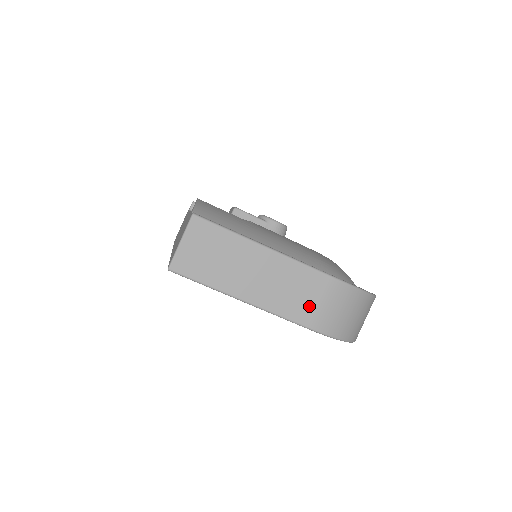
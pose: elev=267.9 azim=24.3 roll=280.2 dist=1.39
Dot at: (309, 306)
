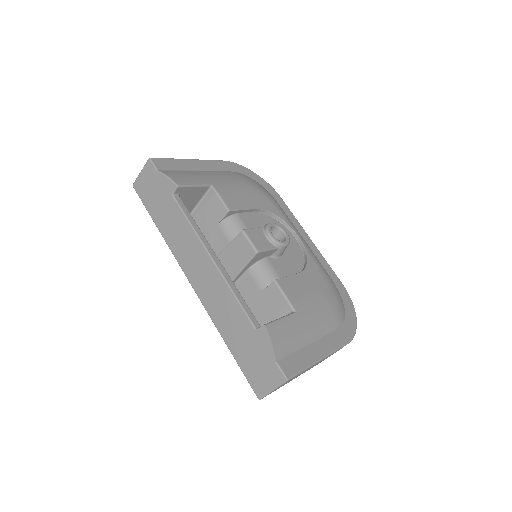
Dot at: occluded
